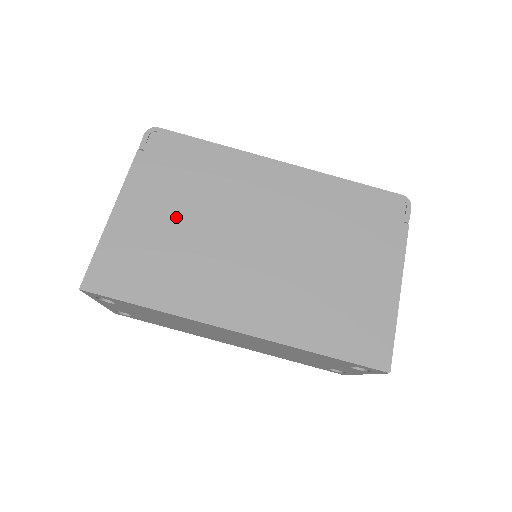
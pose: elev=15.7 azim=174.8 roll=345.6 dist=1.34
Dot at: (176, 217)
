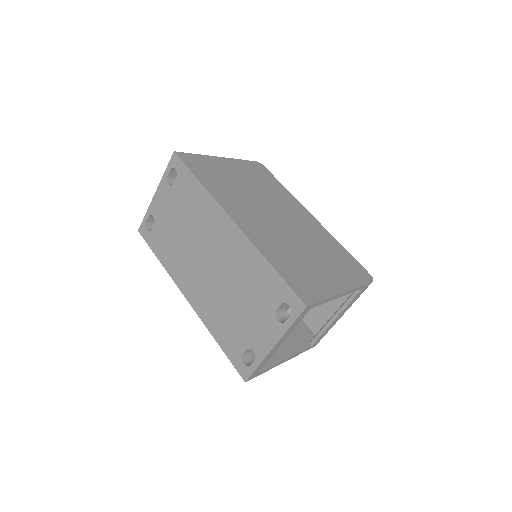
Dot at: (244, 181)
